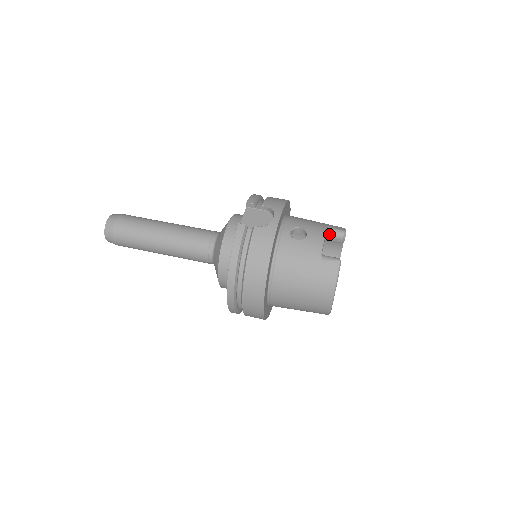
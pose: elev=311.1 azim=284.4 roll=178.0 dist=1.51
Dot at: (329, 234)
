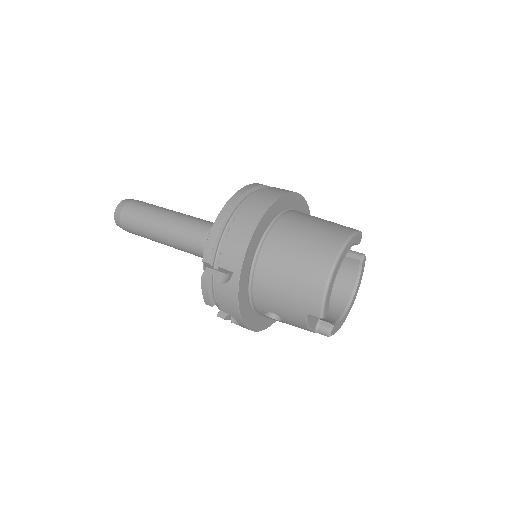
Dot at: occluded
